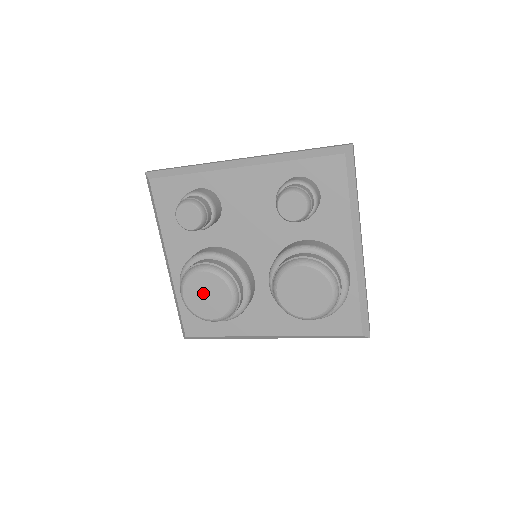
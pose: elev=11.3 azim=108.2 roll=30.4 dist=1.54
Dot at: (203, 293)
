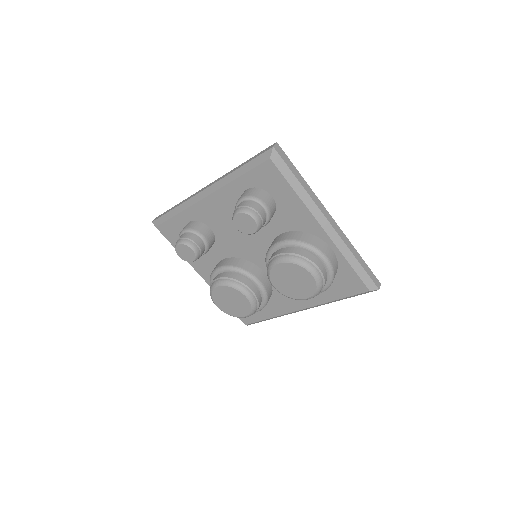
Dot at: (227, 301)
